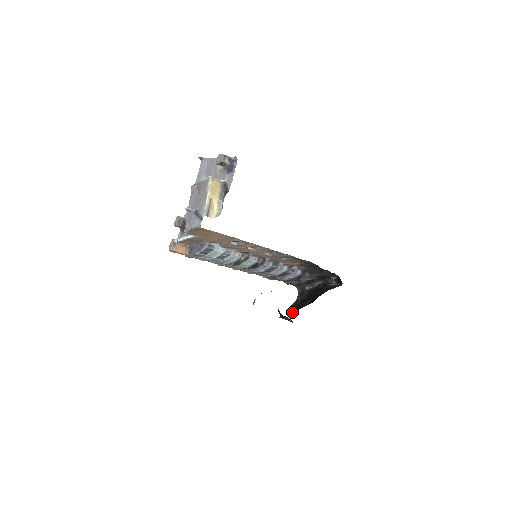
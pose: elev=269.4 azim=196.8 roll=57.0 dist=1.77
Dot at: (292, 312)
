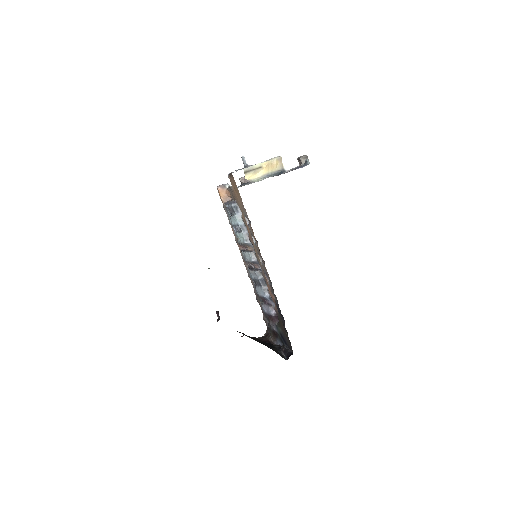
Dot at: occluded
